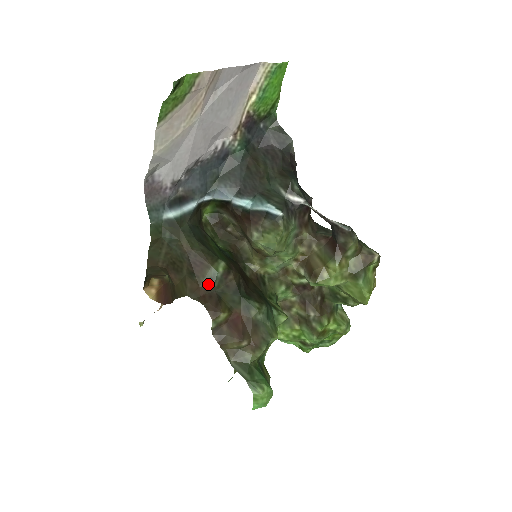
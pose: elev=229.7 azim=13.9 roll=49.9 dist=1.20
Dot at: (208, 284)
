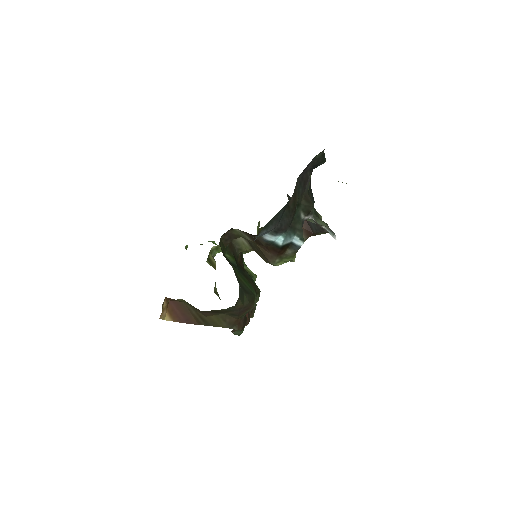
Dot at: (244, 315)
